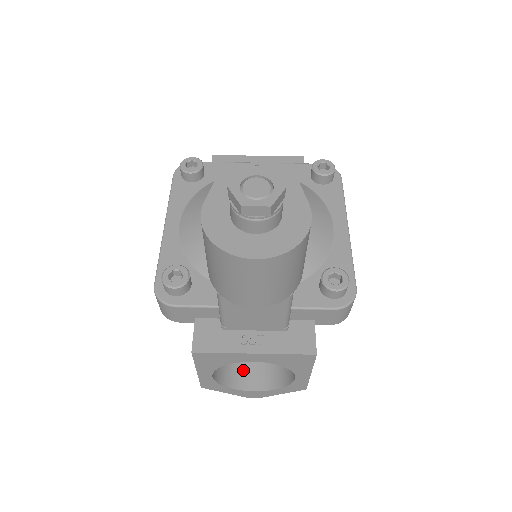
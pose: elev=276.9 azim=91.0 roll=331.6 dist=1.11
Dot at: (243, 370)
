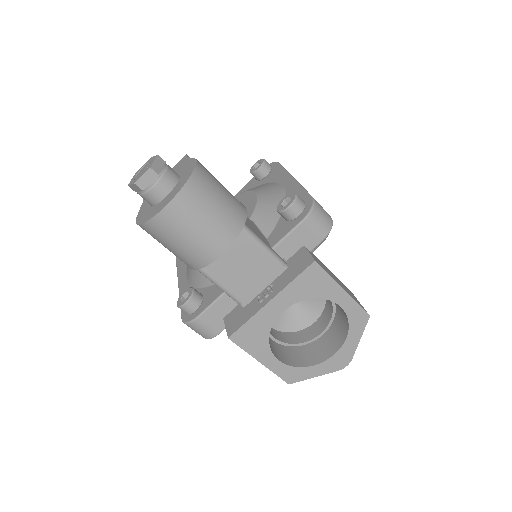
Dot at: (316, 348)
